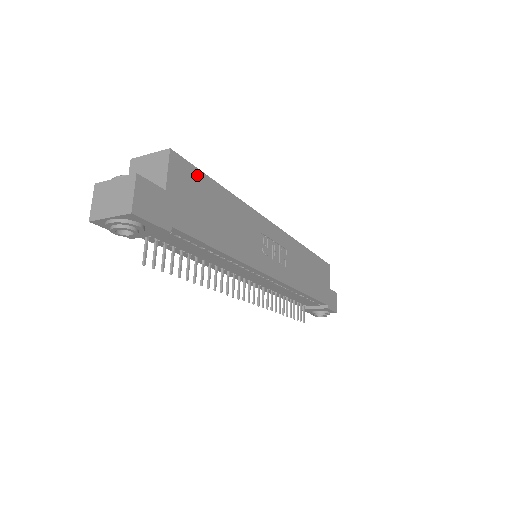
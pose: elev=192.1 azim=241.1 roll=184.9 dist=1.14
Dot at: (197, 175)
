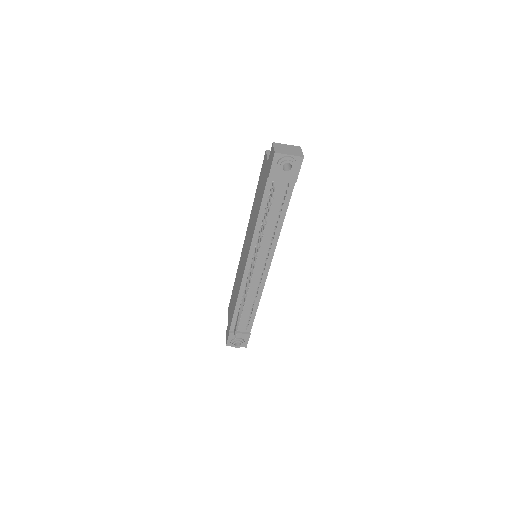
Dot at: occluded
